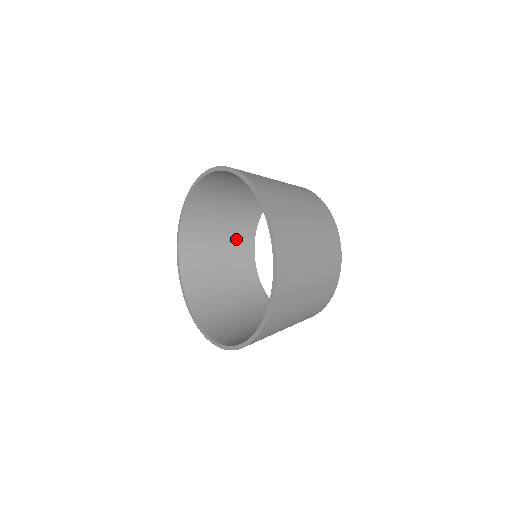
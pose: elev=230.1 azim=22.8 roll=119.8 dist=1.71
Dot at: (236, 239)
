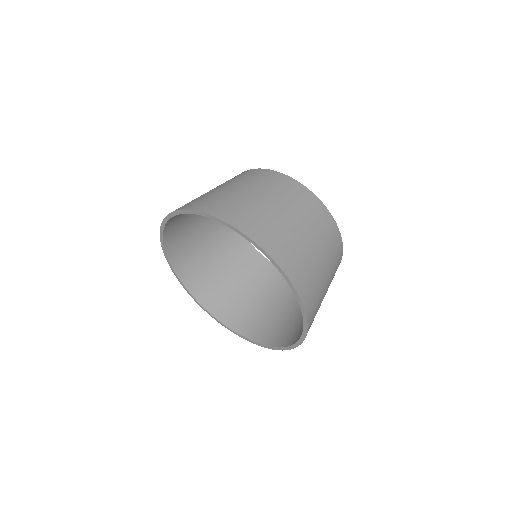
Dot at: (250, 270)
